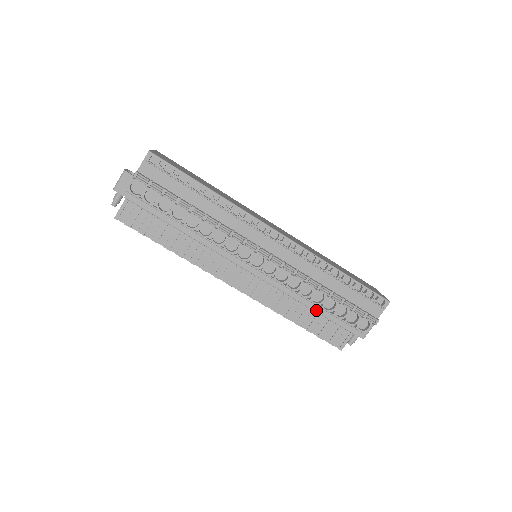
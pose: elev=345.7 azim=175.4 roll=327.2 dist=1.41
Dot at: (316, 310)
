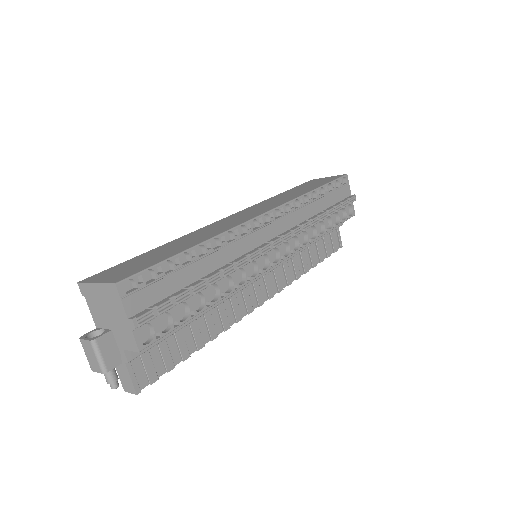
Dot at: (316, 240)
